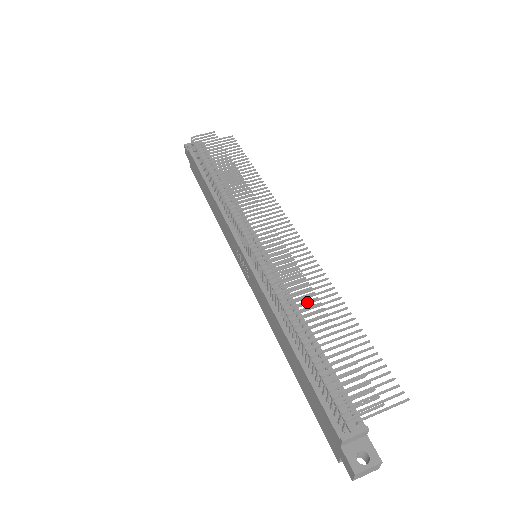
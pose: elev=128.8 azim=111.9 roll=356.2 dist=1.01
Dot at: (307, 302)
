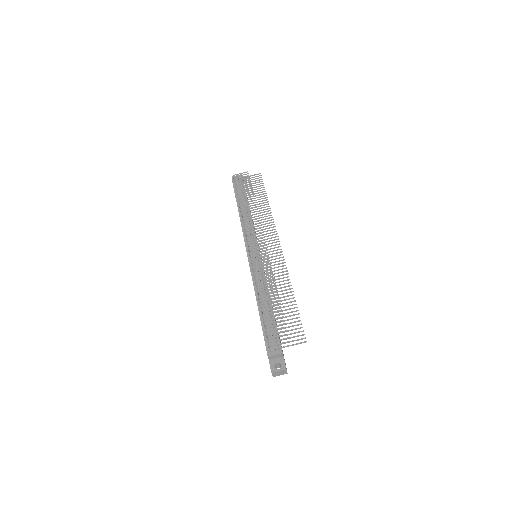
Dot at: (269, 286)
